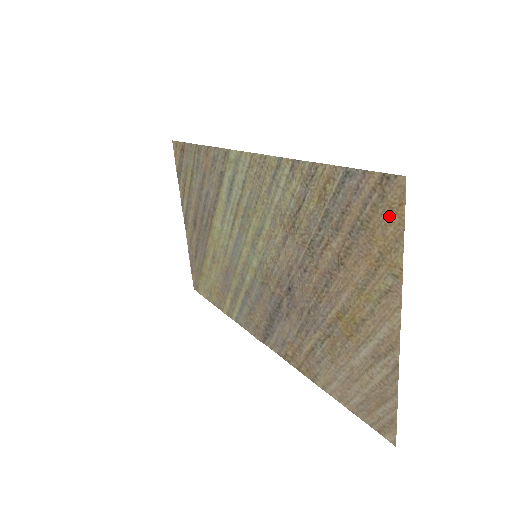
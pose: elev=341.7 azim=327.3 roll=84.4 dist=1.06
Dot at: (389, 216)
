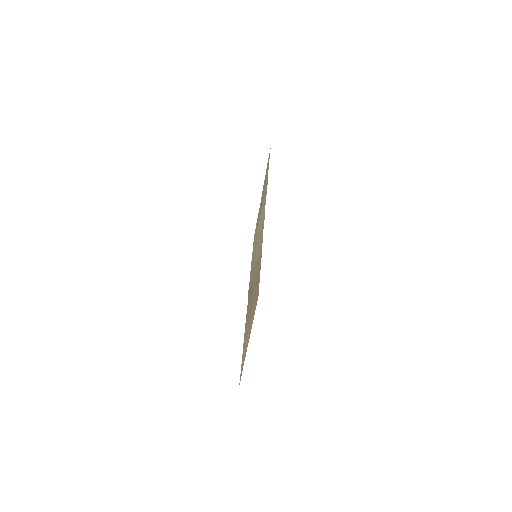
Dot at: (256, 302)
